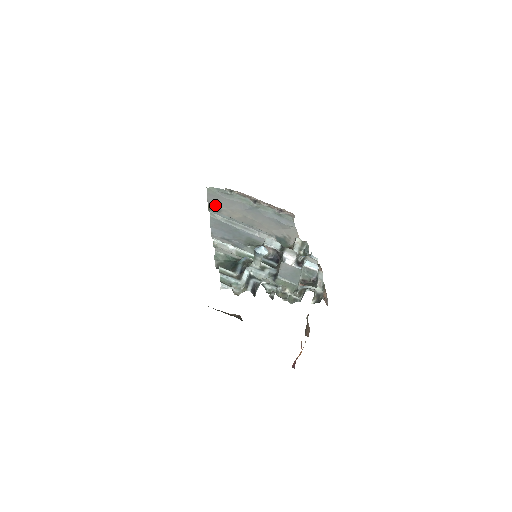
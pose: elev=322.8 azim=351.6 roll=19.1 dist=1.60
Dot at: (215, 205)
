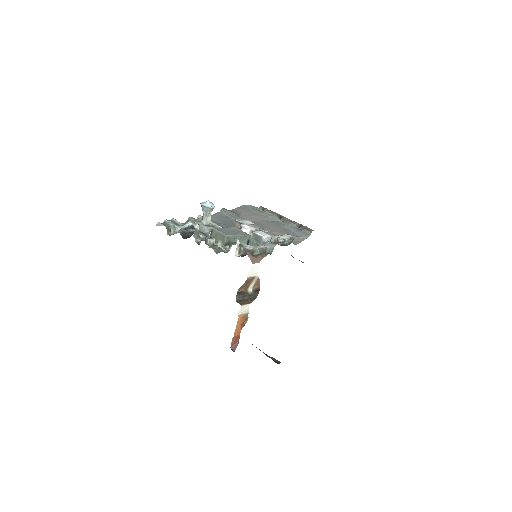
Dot at: (237, 212)
